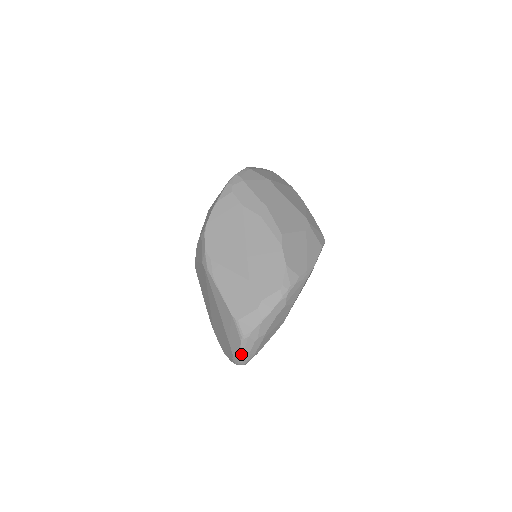
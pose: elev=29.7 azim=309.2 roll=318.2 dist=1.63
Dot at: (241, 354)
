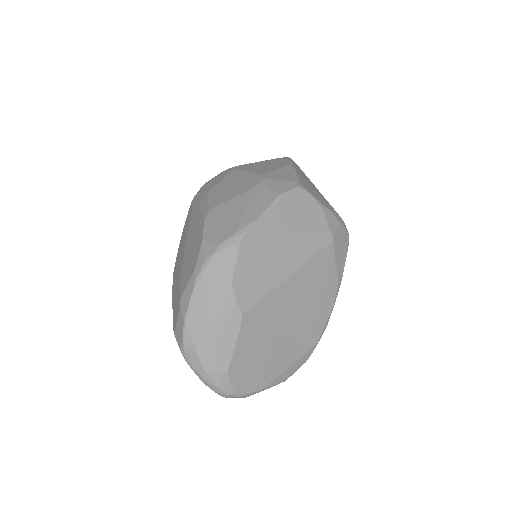
Dot at: (200, 378)
